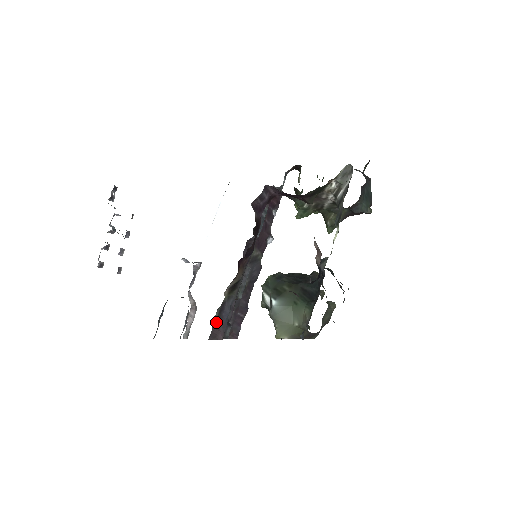
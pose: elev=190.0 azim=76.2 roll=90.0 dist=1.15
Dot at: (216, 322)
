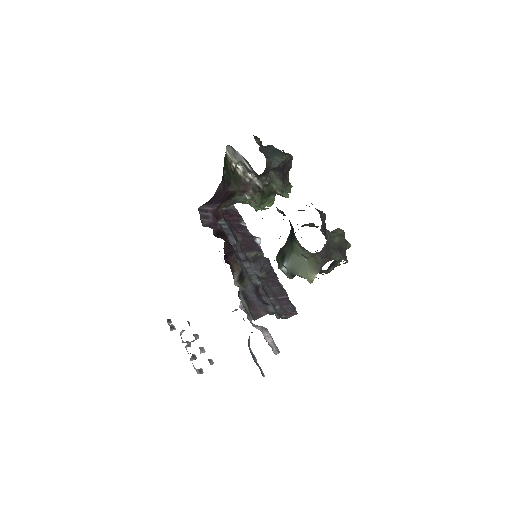
Dot at: (249, 307)
